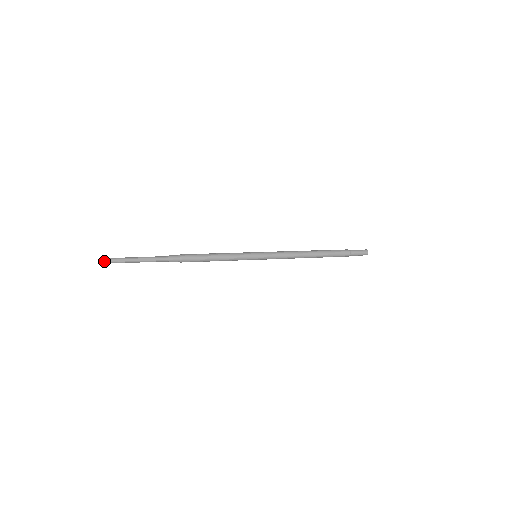
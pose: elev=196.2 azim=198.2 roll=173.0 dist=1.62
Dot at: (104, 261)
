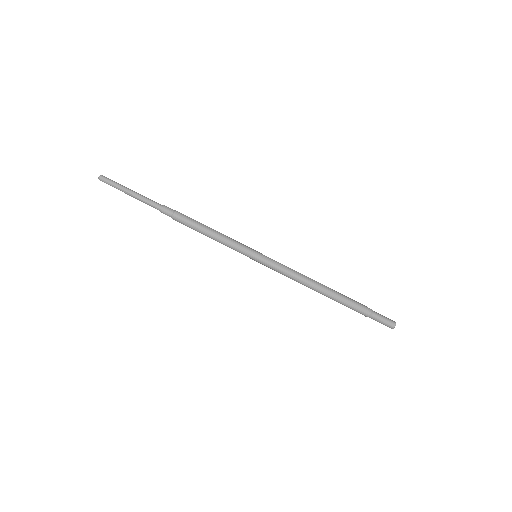
Dot at: (99, 177)
